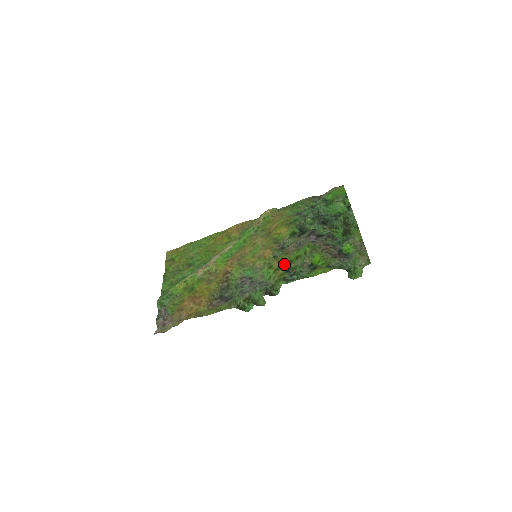
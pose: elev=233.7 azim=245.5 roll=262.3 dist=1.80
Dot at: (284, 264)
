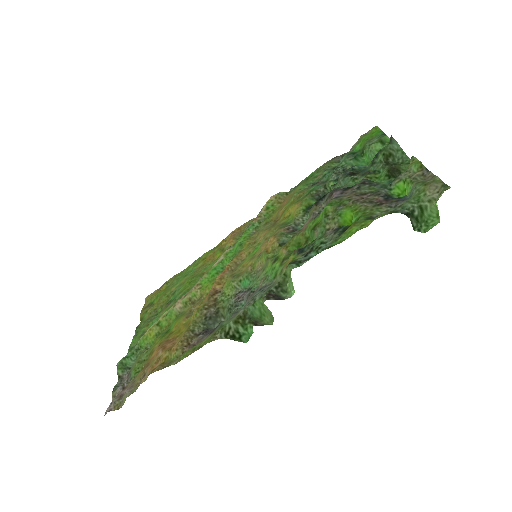
Dot at: occluded
